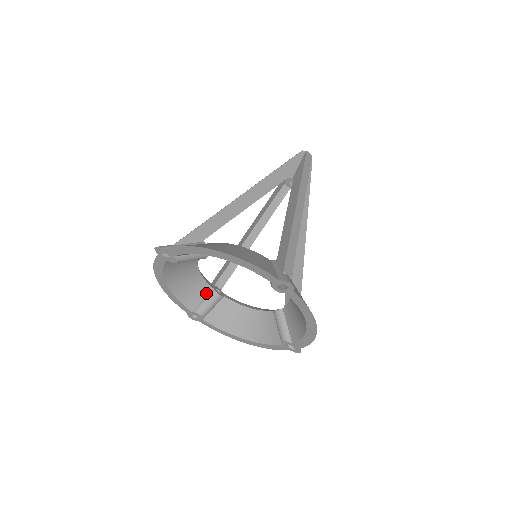
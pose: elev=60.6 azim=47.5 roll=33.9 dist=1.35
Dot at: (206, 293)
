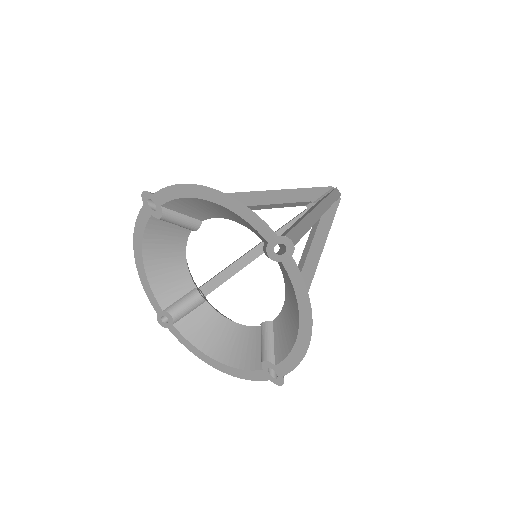
Dot at: (186, 291)
